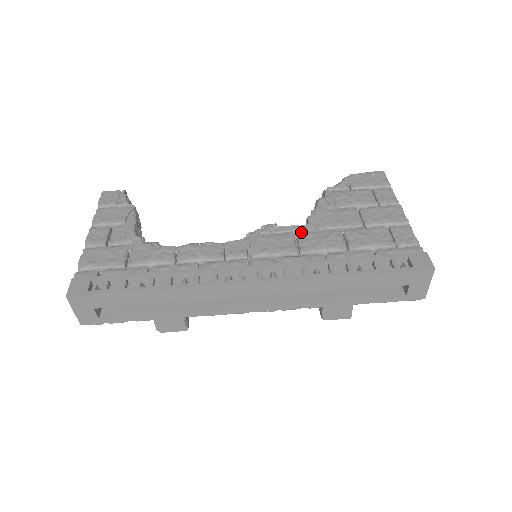
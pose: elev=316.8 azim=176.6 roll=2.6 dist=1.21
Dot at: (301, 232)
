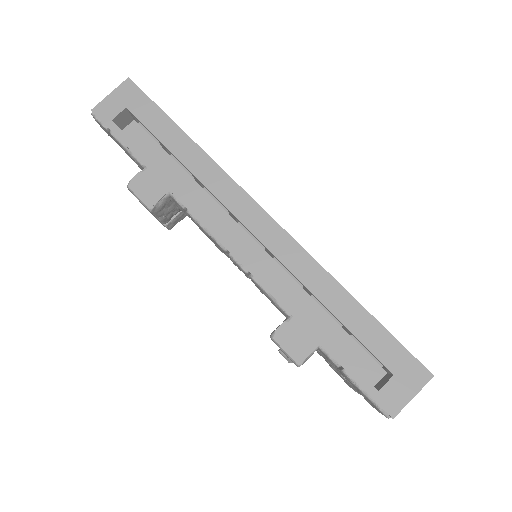
Dot at: occluded
